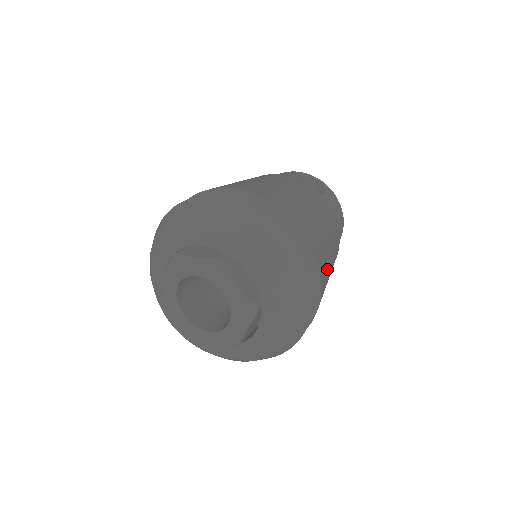
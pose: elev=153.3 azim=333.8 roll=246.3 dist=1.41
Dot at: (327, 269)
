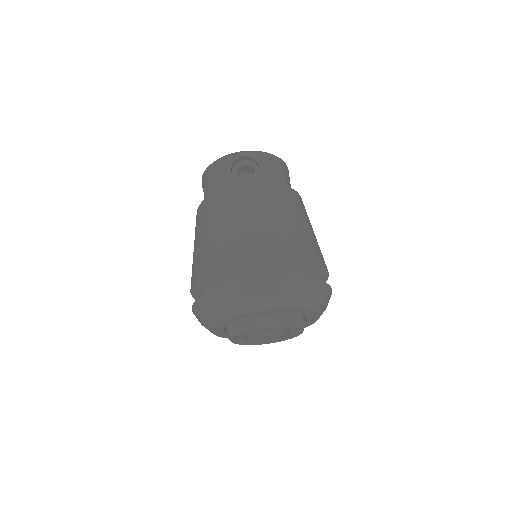
Dot at: (315, 243)
